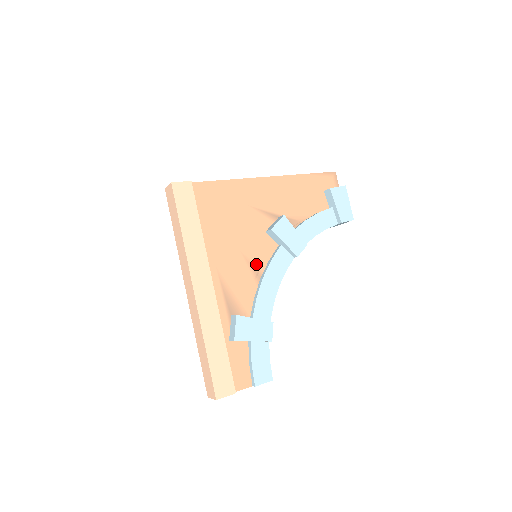
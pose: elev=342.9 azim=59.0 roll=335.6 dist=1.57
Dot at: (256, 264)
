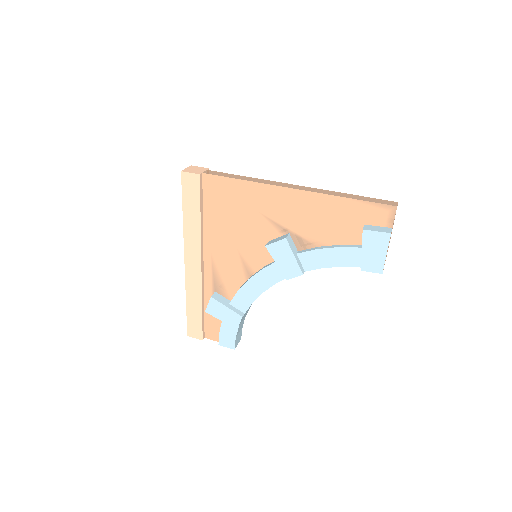
Dot at: (250, 264)
